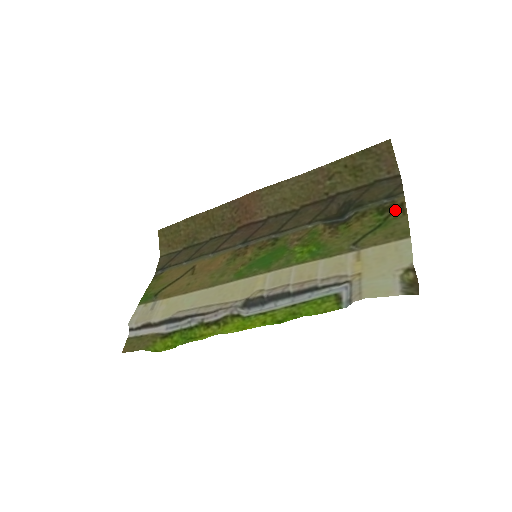
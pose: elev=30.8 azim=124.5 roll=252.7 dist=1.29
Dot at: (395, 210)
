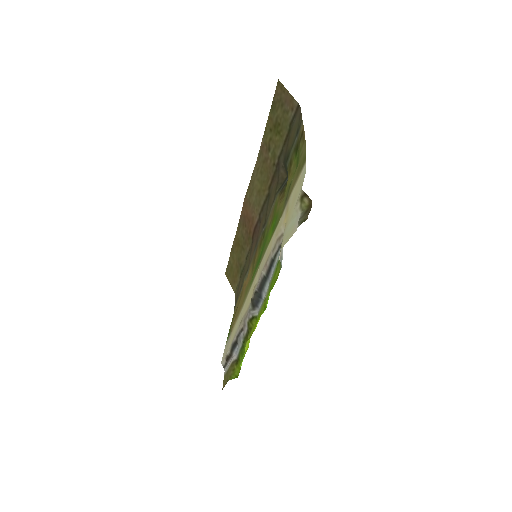
Dot at: (299, 142)
